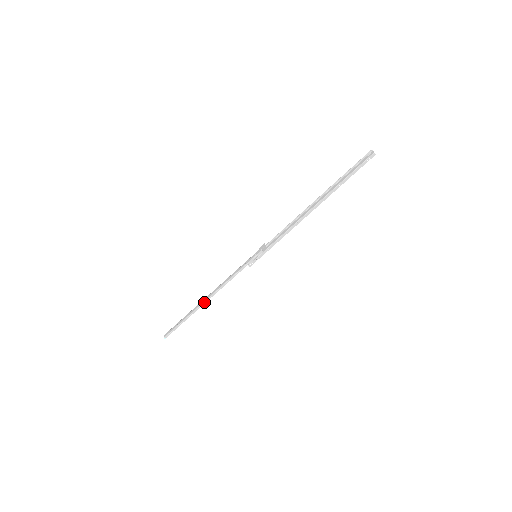
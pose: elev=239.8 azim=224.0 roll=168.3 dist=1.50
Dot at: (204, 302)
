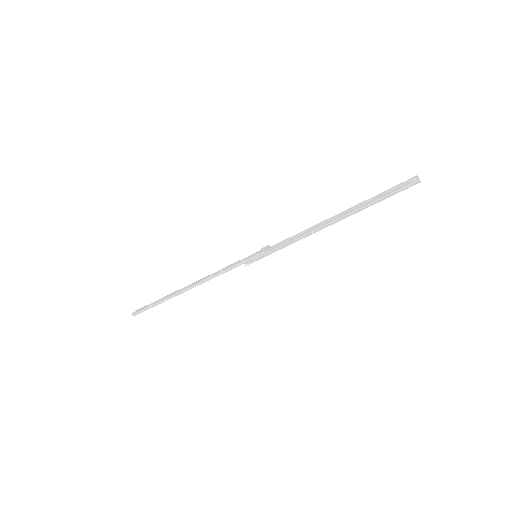
Dot at: (186, 290)
